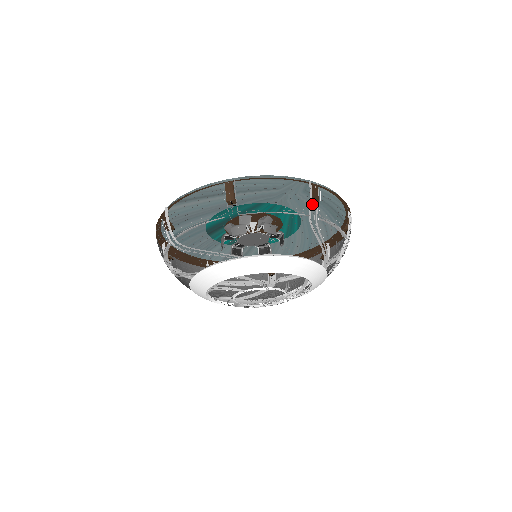
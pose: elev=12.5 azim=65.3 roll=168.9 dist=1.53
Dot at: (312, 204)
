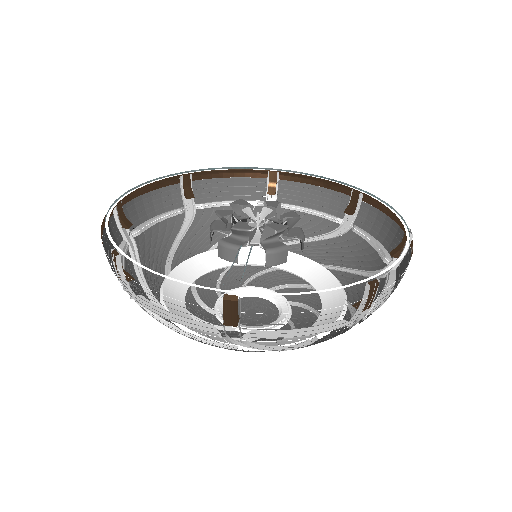
Dot at: (394, 255)
